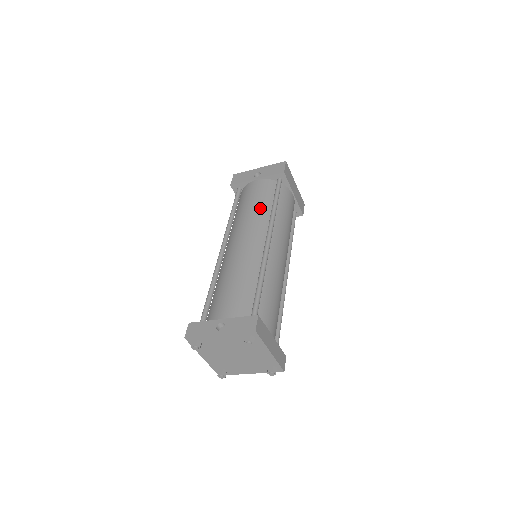
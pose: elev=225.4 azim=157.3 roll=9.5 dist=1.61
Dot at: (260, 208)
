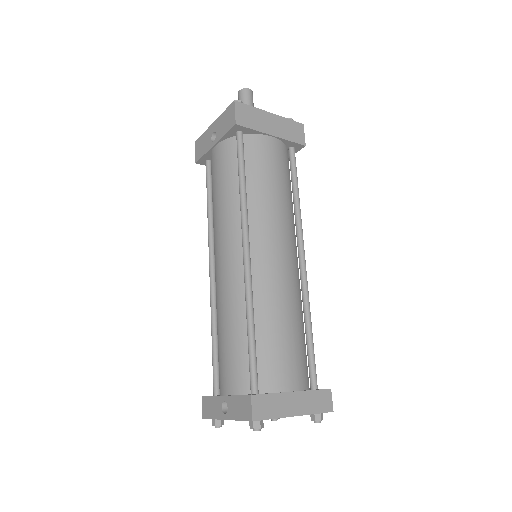
Dot at: (227, 198)
